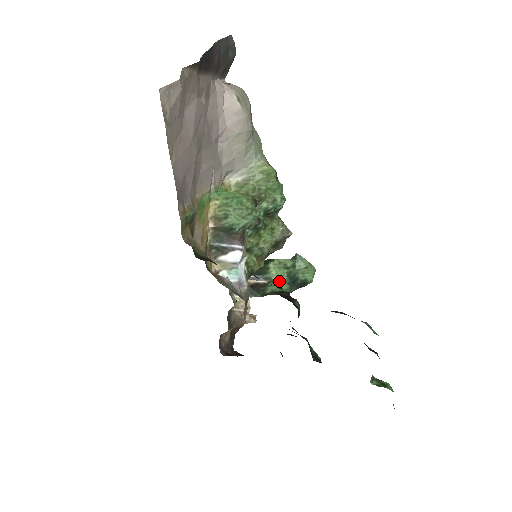
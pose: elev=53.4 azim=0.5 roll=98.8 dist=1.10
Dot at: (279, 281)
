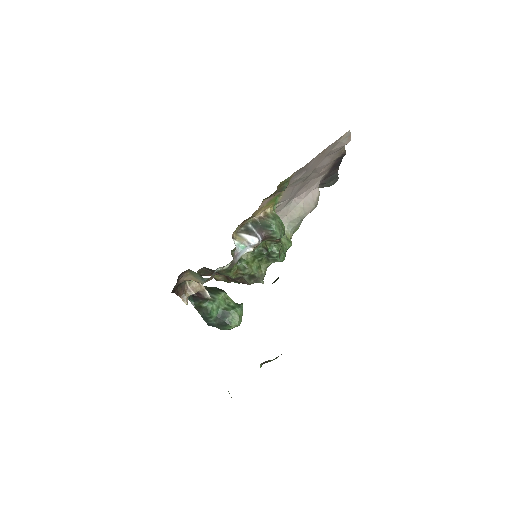
Dot at: (217, 306)
